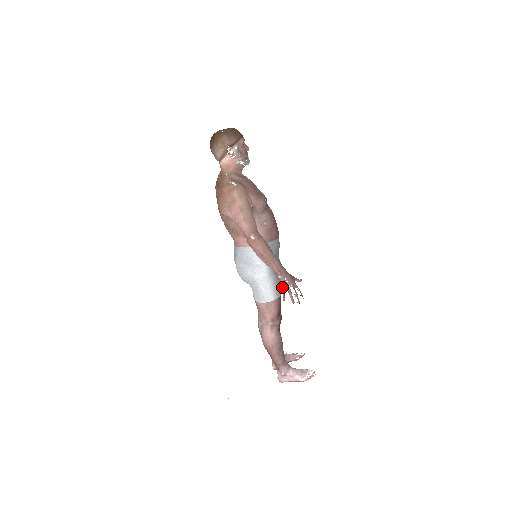
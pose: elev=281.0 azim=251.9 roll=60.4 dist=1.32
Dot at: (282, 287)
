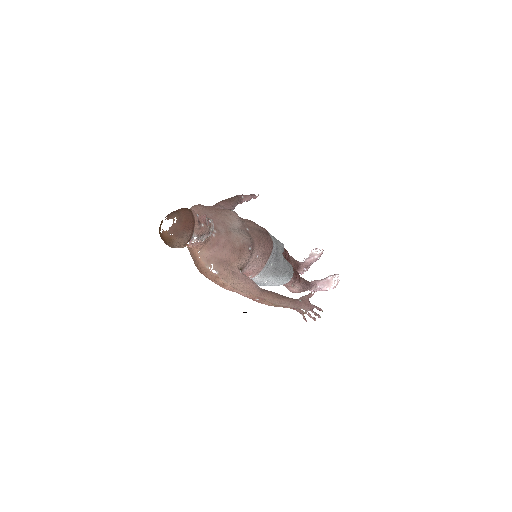
Dot at: (301, 314)
